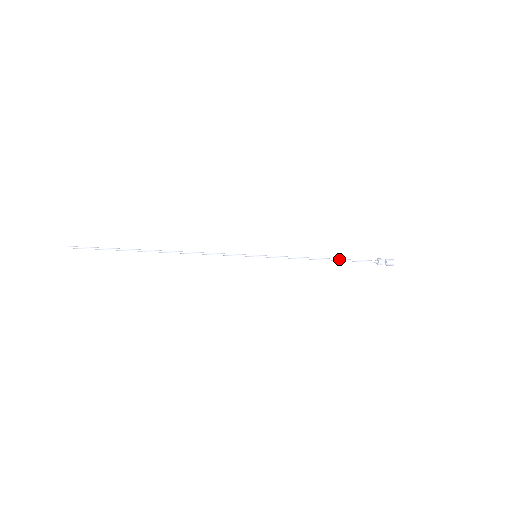
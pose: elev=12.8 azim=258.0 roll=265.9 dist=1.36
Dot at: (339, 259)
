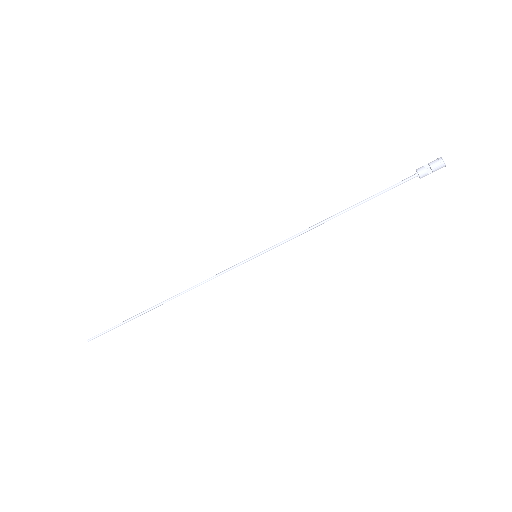
Dot at: (359, 202)
